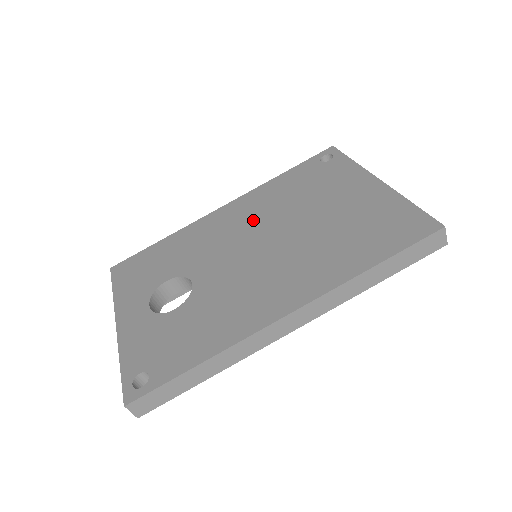
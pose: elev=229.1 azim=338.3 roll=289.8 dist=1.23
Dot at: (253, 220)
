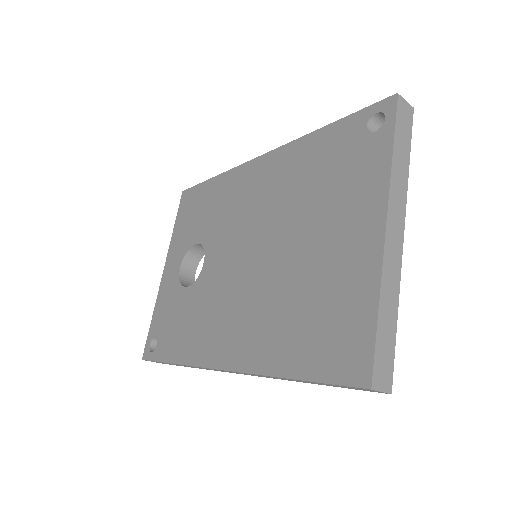
Dot at: (265, 205)
